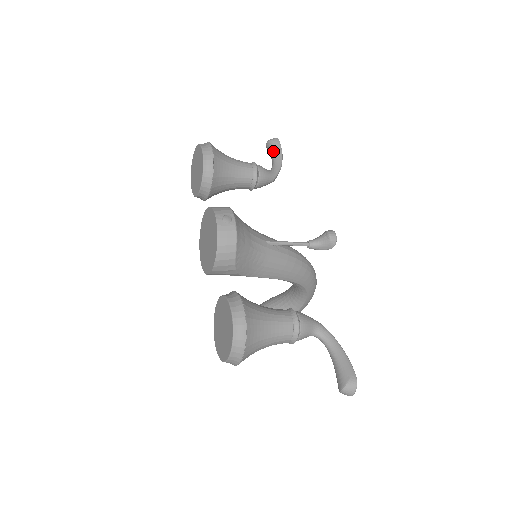
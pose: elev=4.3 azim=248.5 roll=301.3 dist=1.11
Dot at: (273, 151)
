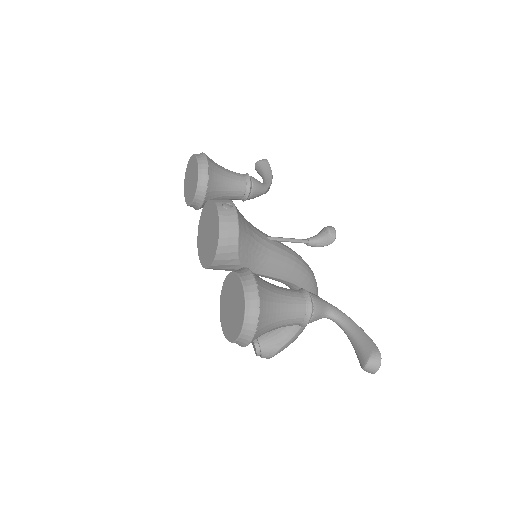
Dot at: (262, 169)
